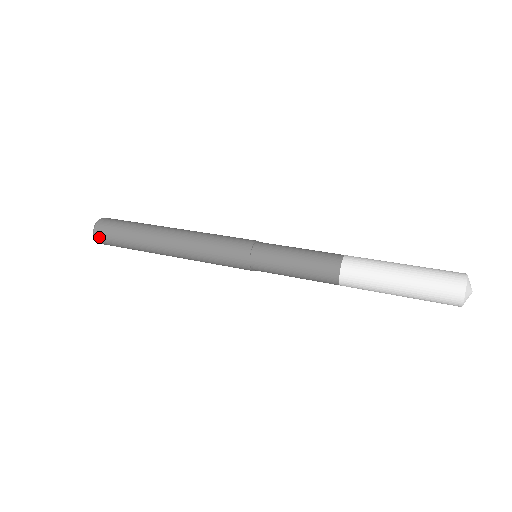
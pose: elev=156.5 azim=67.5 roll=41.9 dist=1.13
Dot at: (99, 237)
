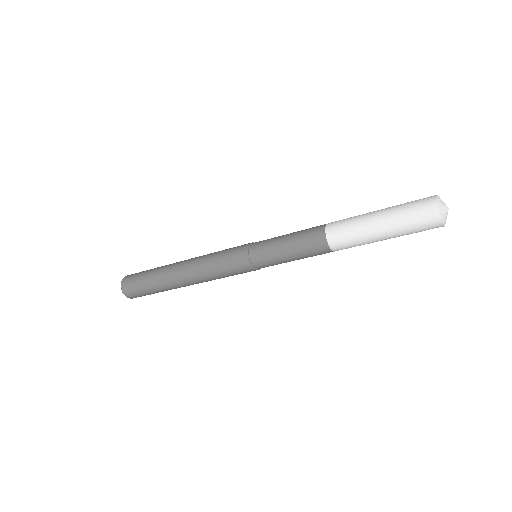
Dot at: (127, 291)
